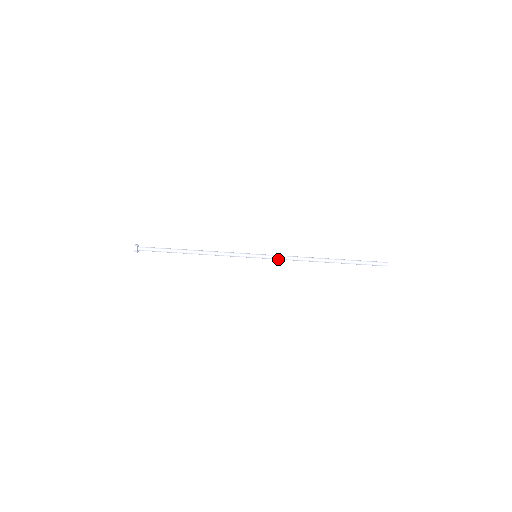
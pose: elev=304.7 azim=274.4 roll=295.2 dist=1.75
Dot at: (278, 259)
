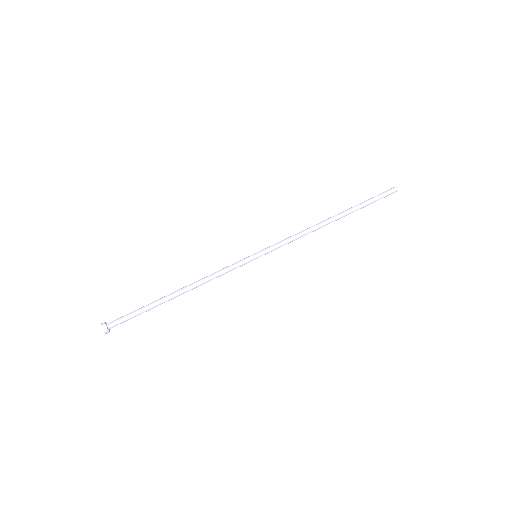
Dot at: (282, 245)
